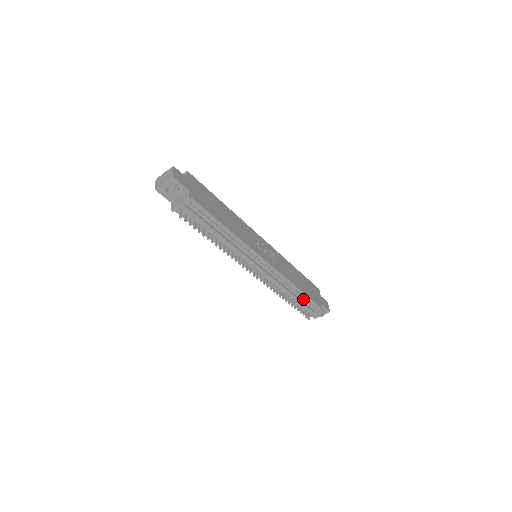
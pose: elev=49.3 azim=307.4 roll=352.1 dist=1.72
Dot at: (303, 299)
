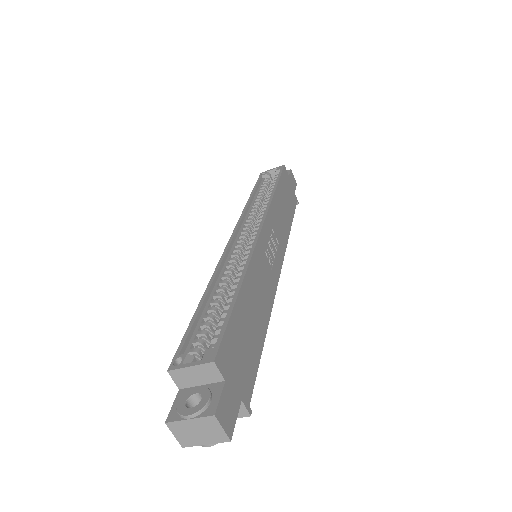
Dot at: occluded
